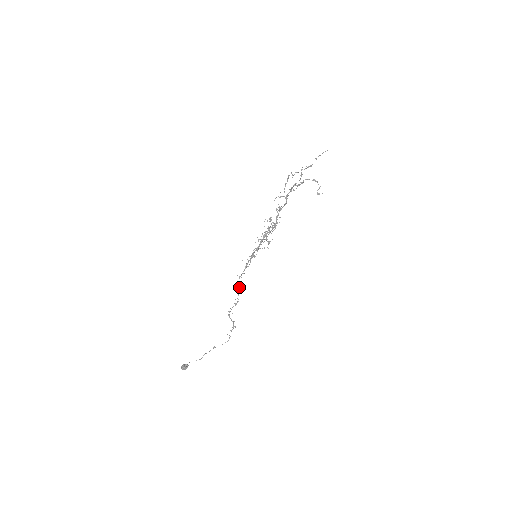
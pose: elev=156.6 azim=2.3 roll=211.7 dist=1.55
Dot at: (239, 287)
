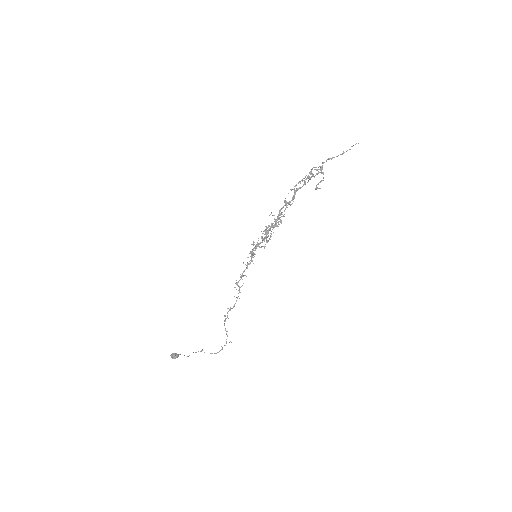
Dot at: occluded
